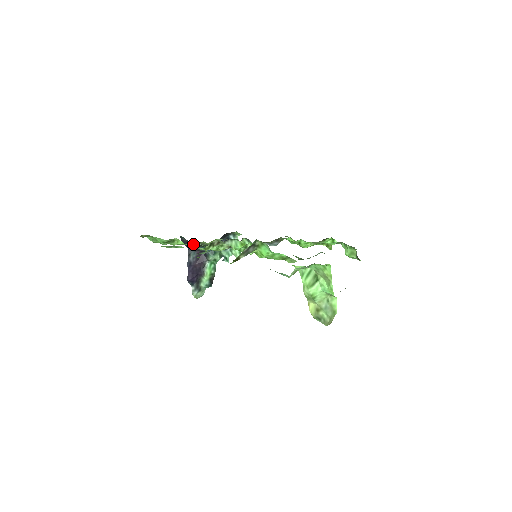
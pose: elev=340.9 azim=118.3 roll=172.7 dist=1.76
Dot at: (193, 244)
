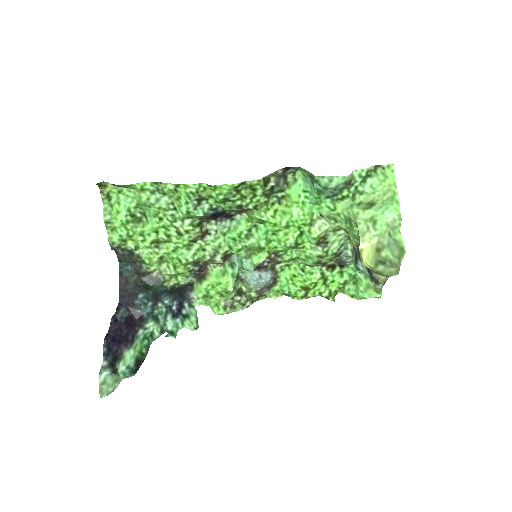
Dot at: (156, 250)
